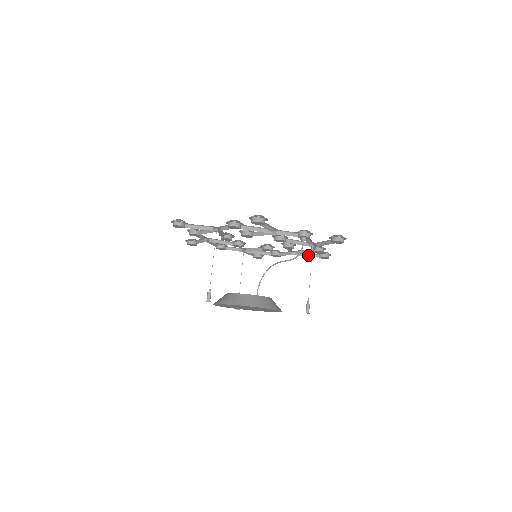
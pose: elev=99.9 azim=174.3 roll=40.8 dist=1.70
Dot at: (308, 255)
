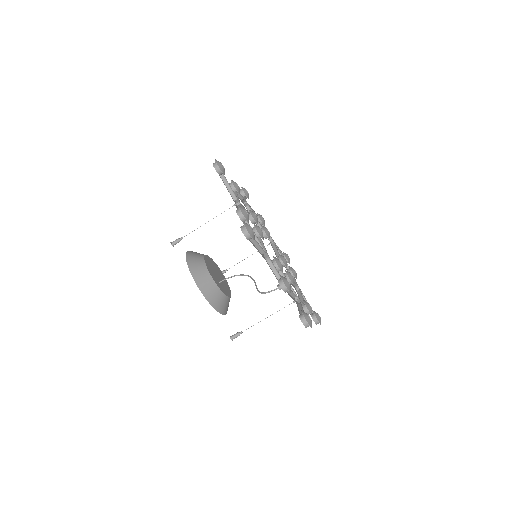
Dot at: occluded
